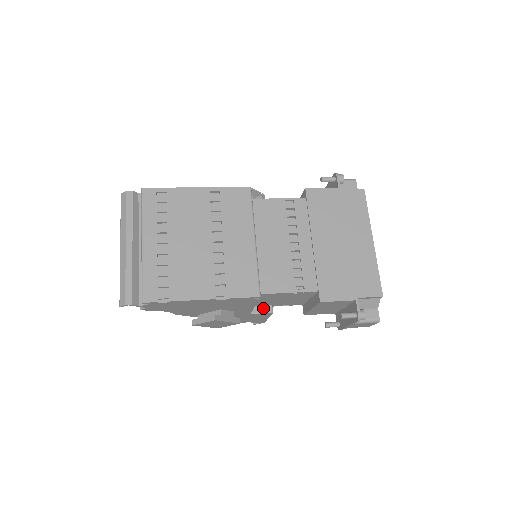
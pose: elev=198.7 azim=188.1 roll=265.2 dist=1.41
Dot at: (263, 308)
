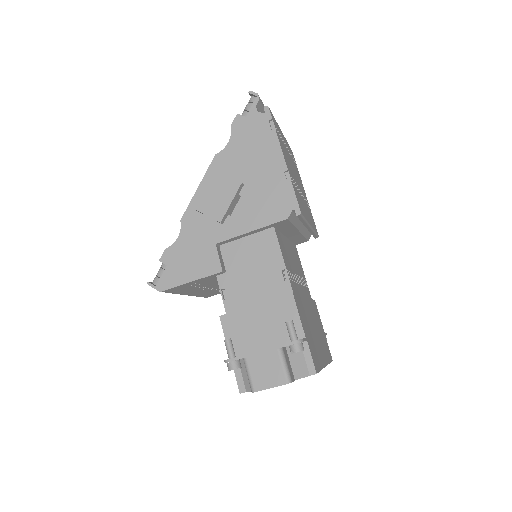
Dot at: (222, 260)
